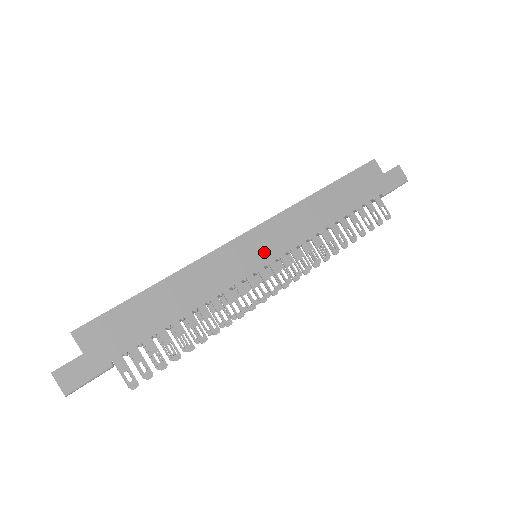
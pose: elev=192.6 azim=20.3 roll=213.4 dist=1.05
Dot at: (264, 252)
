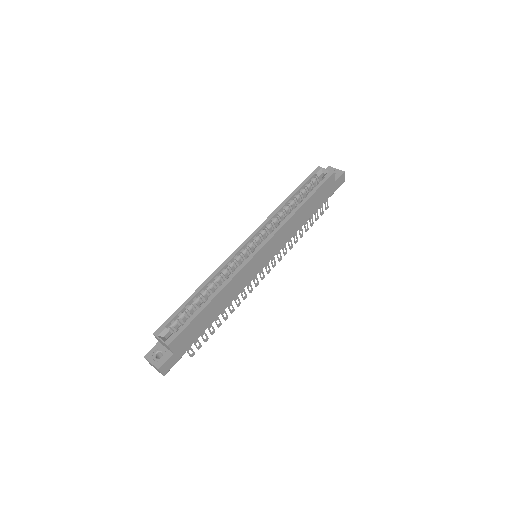
Dot at: (265, 259)
